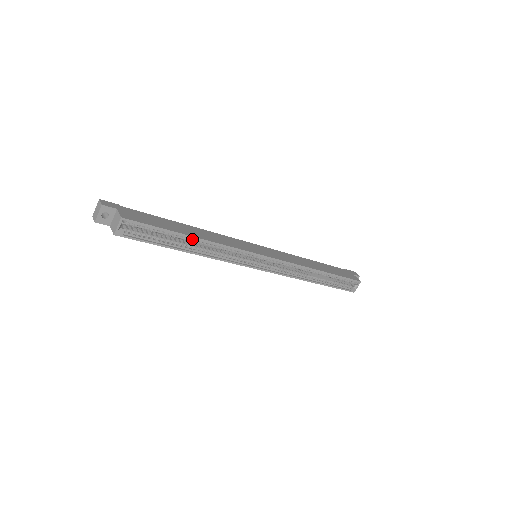
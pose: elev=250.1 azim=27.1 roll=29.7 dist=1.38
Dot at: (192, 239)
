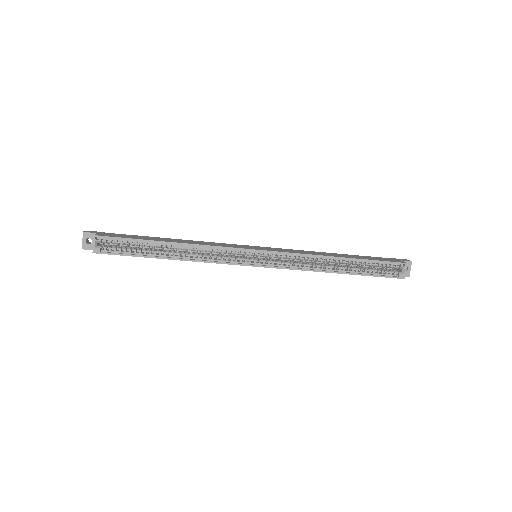
Dot at: (170, 245)
